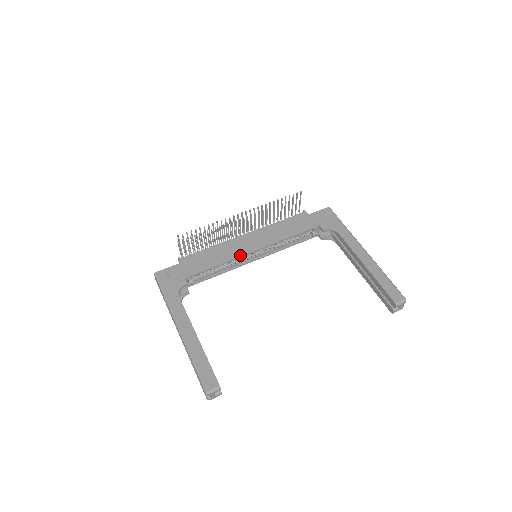
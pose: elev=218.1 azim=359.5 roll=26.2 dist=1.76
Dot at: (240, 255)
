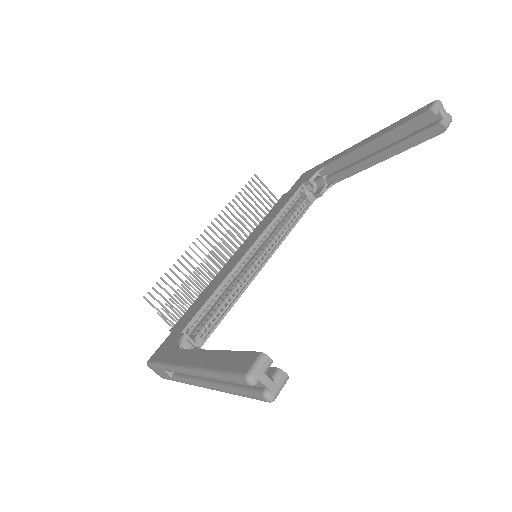
Dot at: (234, 266)
